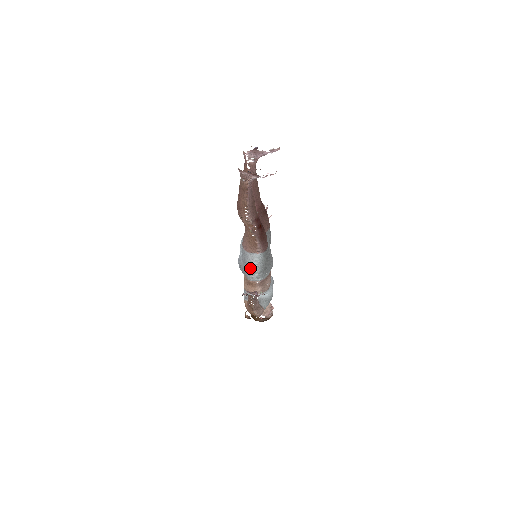
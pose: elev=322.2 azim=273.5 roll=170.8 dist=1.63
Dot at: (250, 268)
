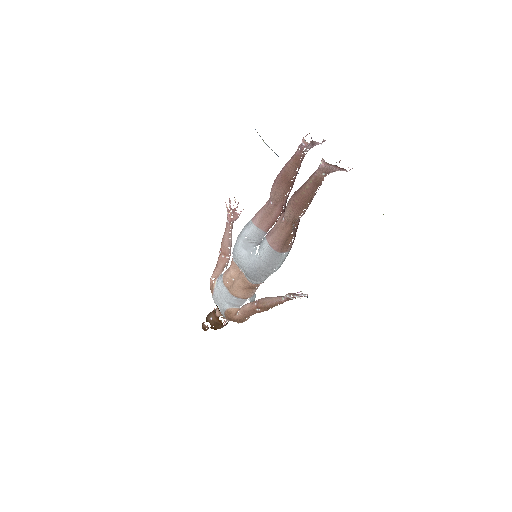
Dot at: (272, 270)
